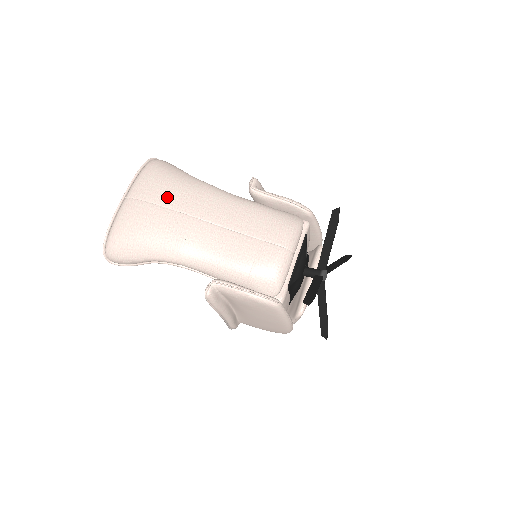
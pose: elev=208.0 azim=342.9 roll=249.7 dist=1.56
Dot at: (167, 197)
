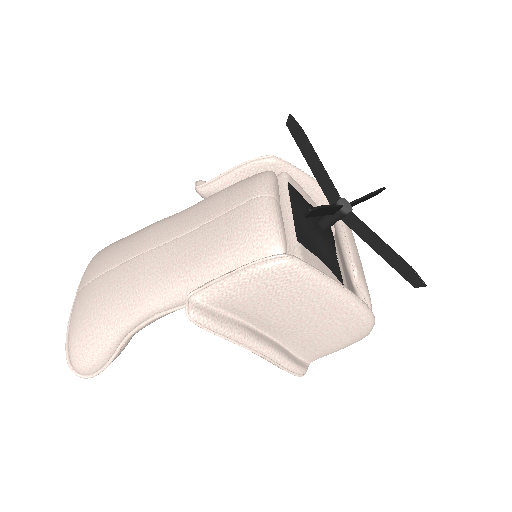
Dot at: (111, 260)
